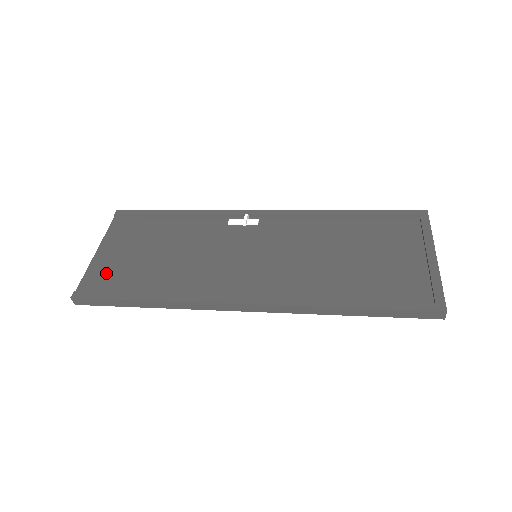
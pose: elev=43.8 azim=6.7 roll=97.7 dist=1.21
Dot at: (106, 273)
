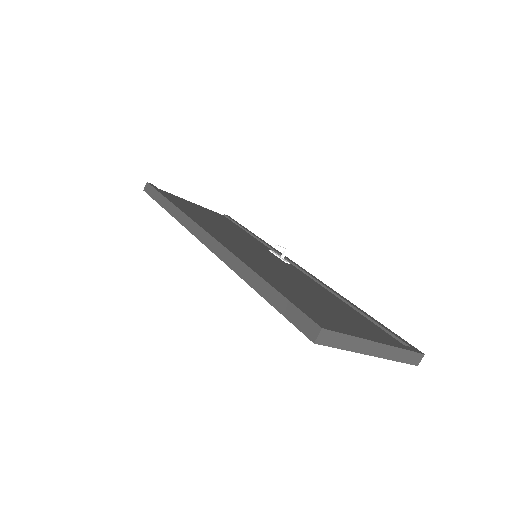
Dot at: (177, 198)
